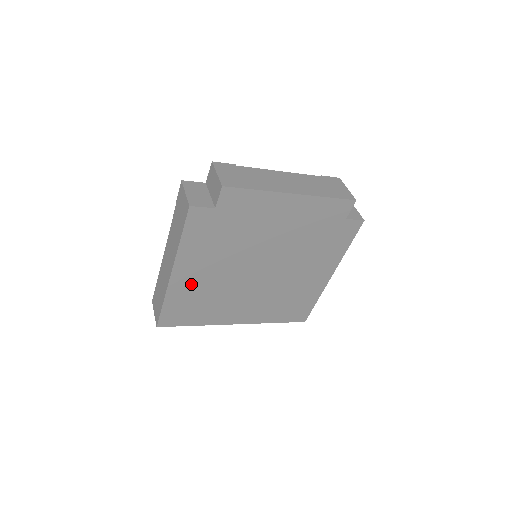
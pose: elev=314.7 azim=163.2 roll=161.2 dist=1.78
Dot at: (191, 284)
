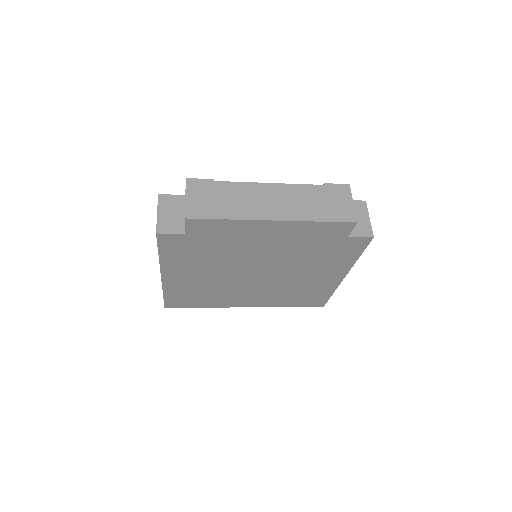
Dot at: (185, 283)
